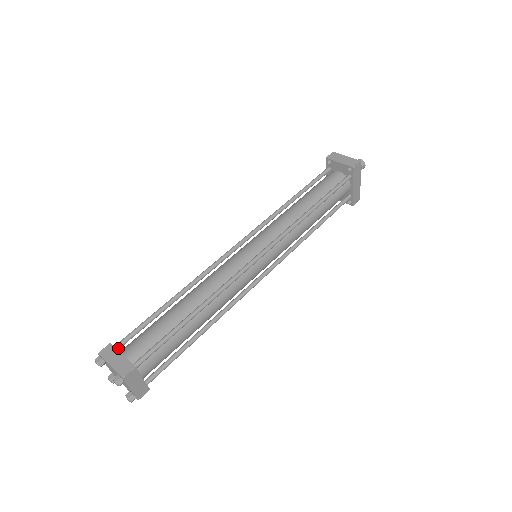
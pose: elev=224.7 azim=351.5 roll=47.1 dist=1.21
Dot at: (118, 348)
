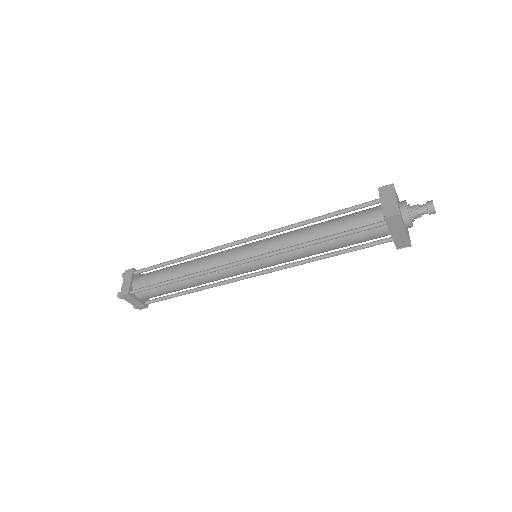
Dot at: (136, 273)
